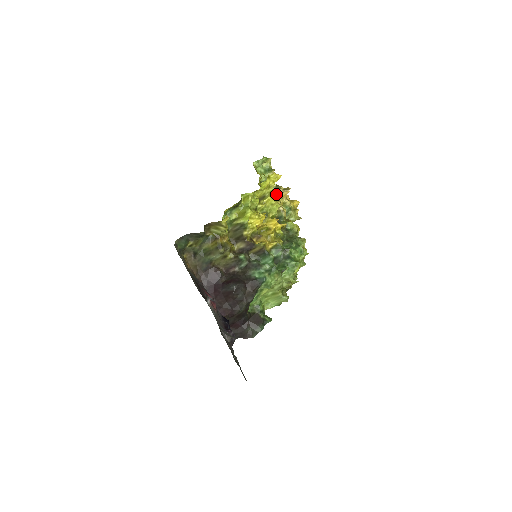
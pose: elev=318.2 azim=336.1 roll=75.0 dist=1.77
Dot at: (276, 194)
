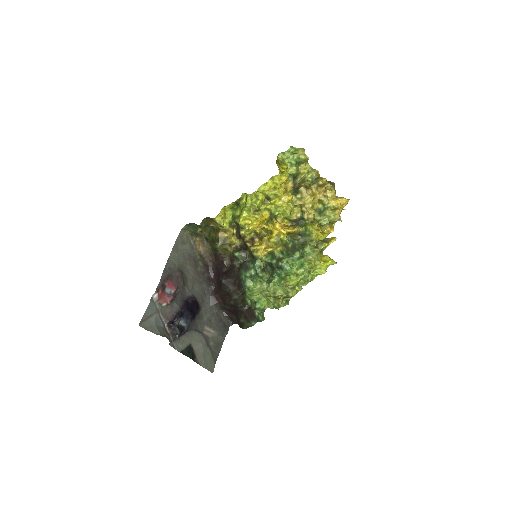
Dot at: (289, 195)
